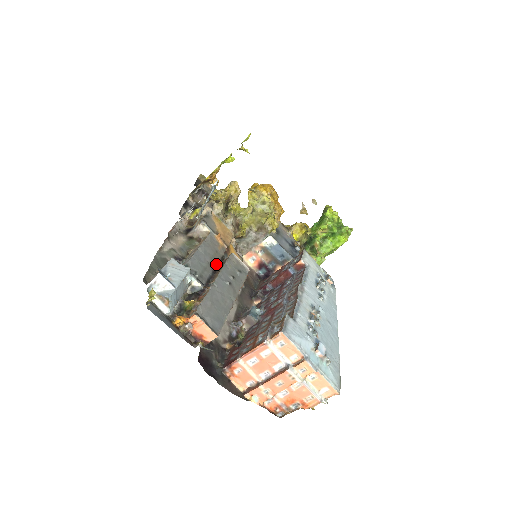
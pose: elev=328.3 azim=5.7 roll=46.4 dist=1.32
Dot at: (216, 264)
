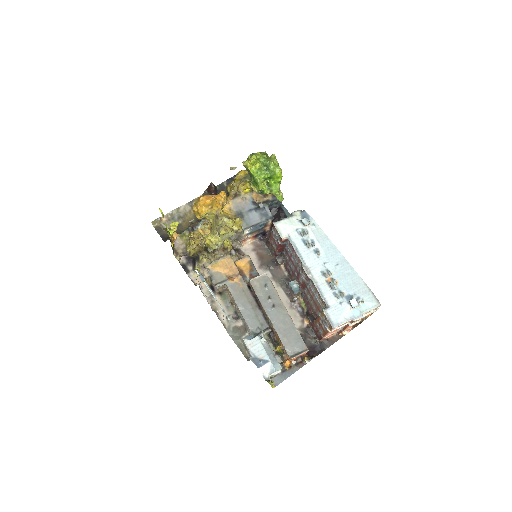
Dot at: (254, 300)
